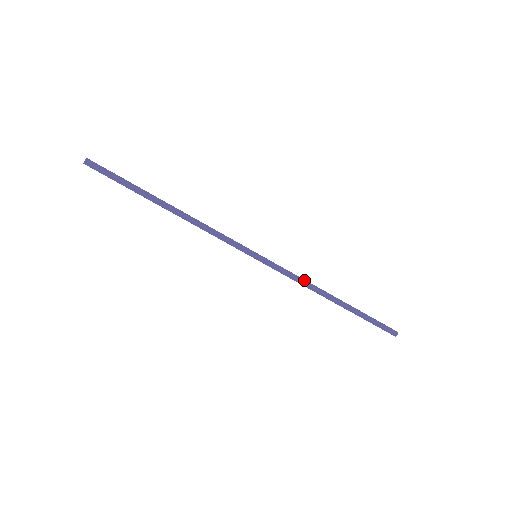
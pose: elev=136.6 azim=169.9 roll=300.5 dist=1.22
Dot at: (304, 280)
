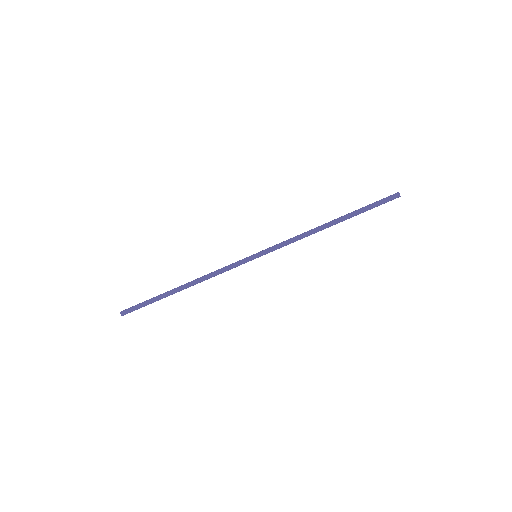
Dot at: (299, 237)
